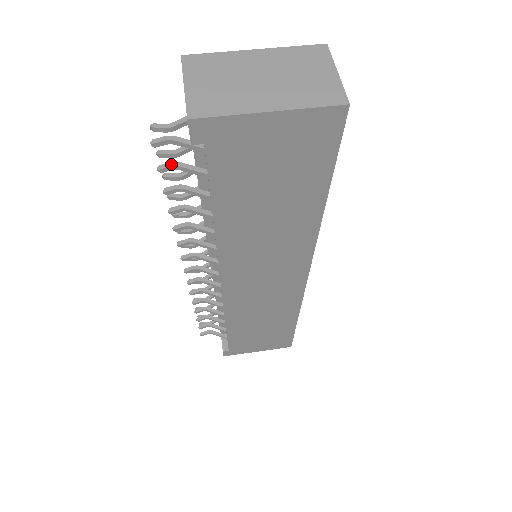
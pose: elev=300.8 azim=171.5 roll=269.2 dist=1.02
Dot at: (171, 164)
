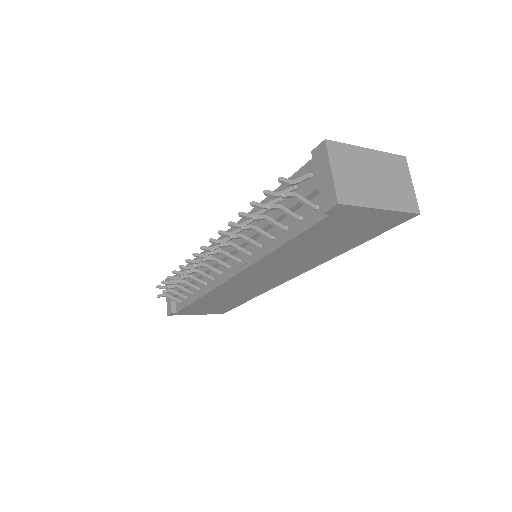
Dot at: (276, 206)
